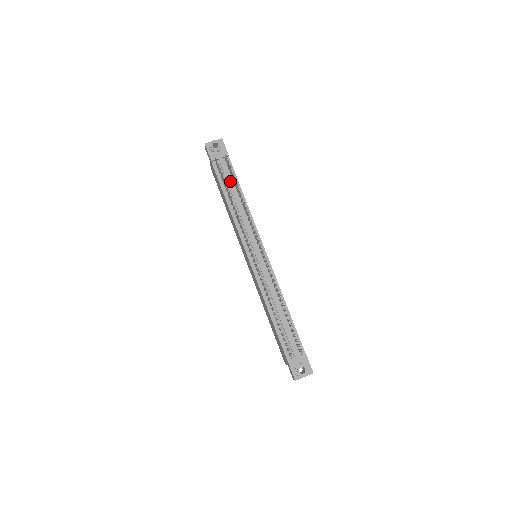
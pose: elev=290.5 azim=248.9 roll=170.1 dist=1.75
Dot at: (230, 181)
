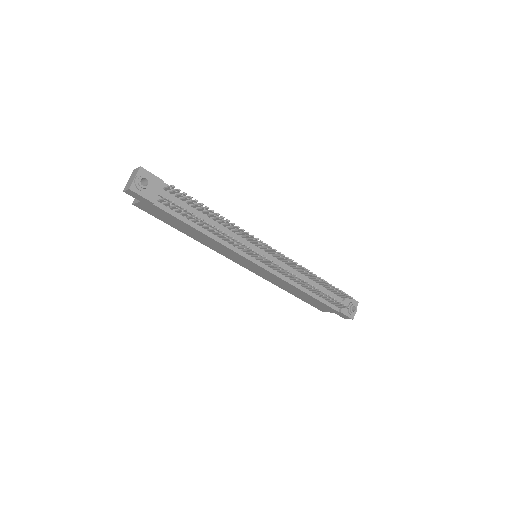
Dot at: (189, 209)
